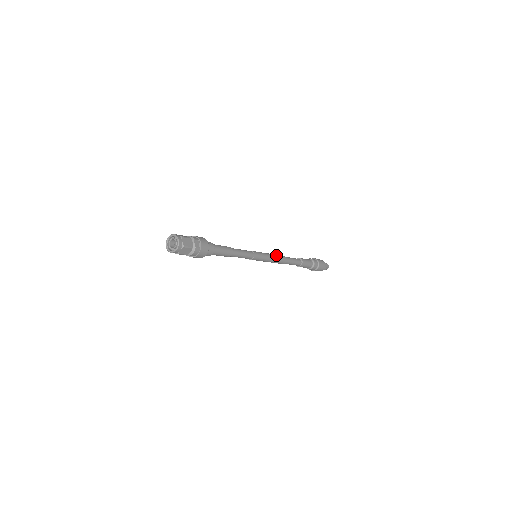
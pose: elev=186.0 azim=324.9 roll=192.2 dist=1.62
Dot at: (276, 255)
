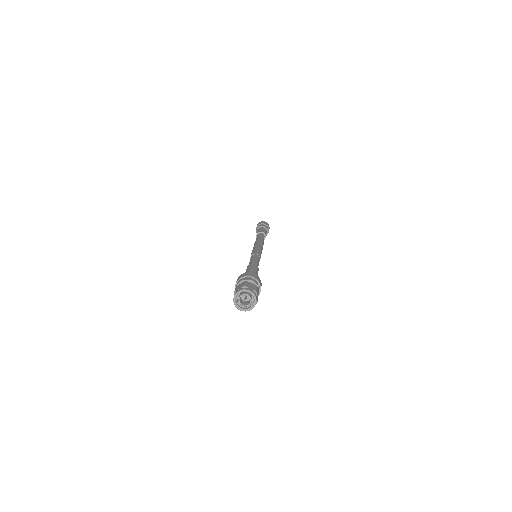
Dot at: (261, 244)
